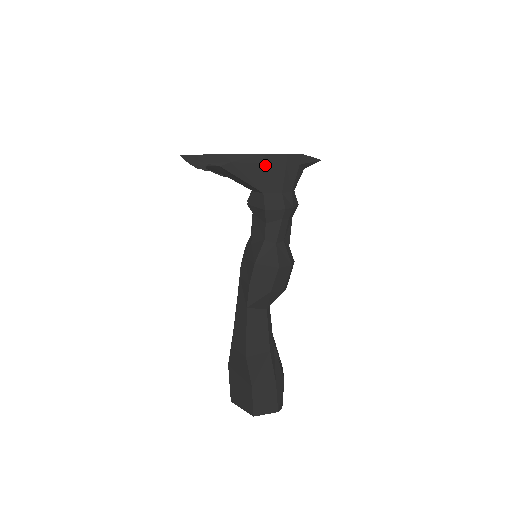
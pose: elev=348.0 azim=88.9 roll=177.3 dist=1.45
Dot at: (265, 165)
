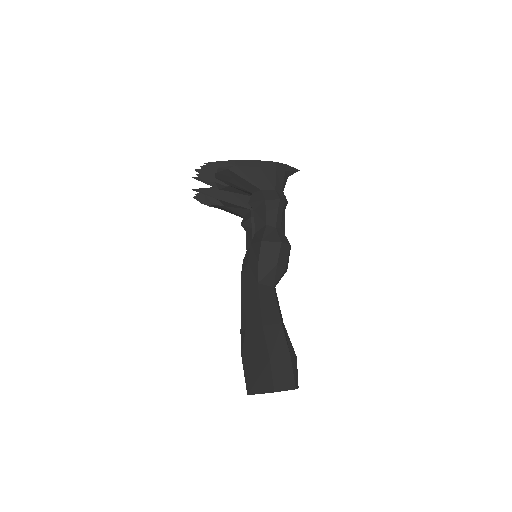
Dot at: (261, 169)
